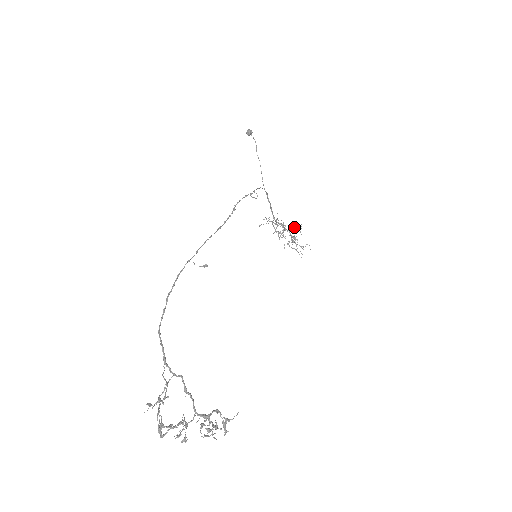
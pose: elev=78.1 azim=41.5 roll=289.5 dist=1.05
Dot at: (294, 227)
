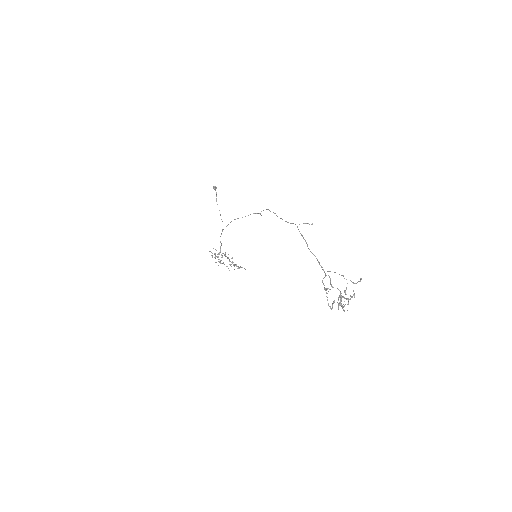
Dot at: occluded
